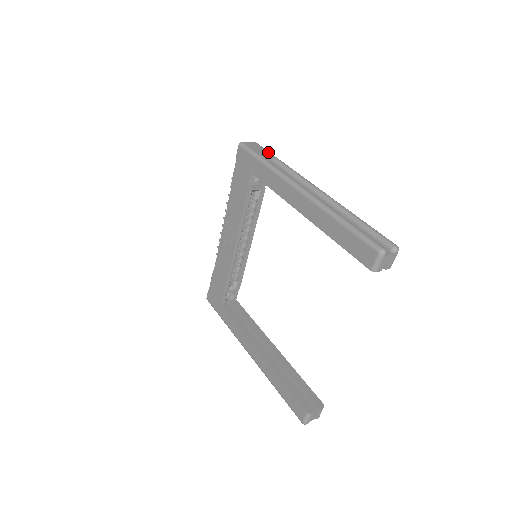
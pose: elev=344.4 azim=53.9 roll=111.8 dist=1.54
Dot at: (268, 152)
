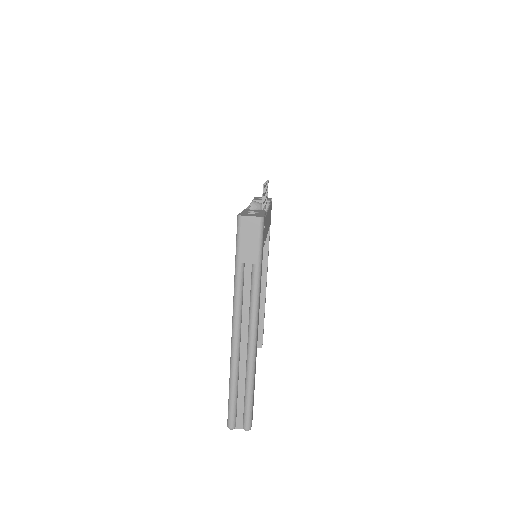
Dot at: (256, 248)
